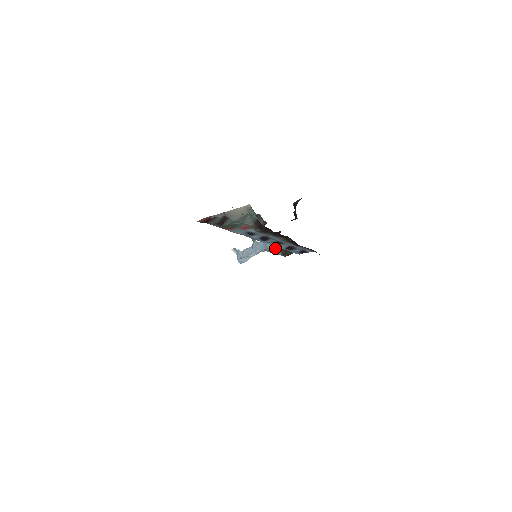
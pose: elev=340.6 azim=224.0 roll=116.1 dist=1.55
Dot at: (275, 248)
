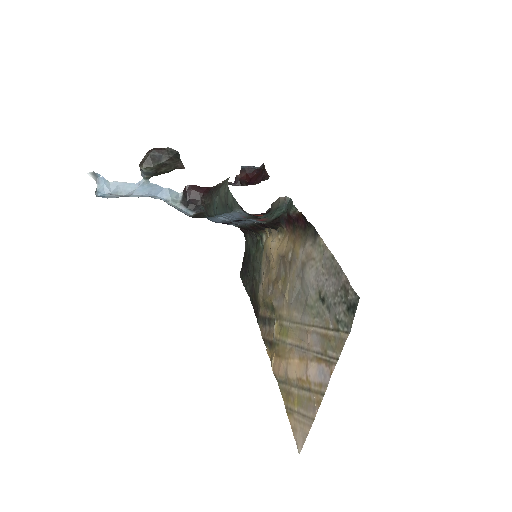
Dot at: (188, 206)
